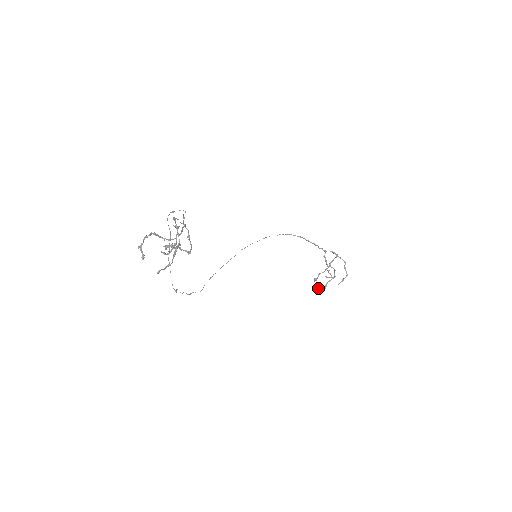
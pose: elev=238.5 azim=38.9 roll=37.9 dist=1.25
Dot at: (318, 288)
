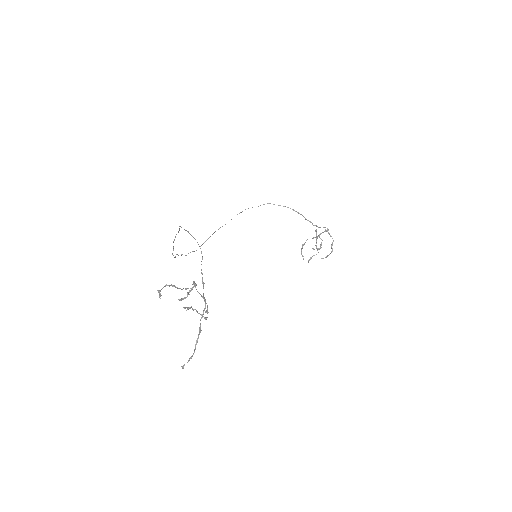
Dot at: (303, 259)
